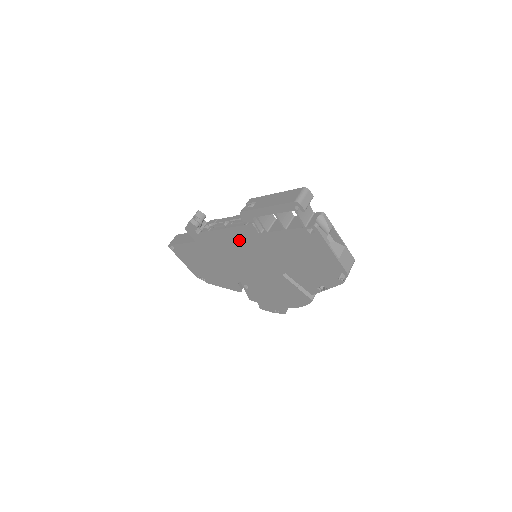
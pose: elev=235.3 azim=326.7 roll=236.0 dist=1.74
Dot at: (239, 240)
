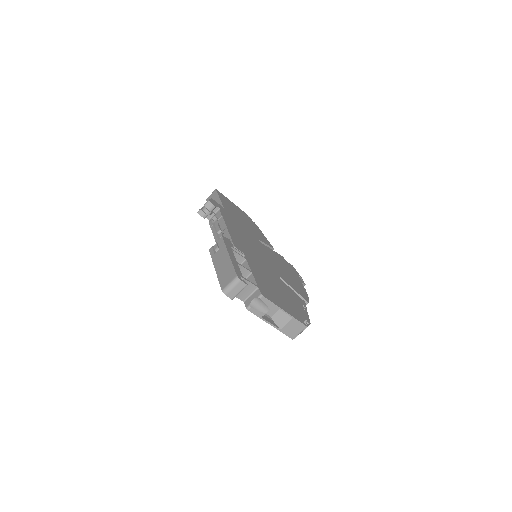
Dot at: occluded
